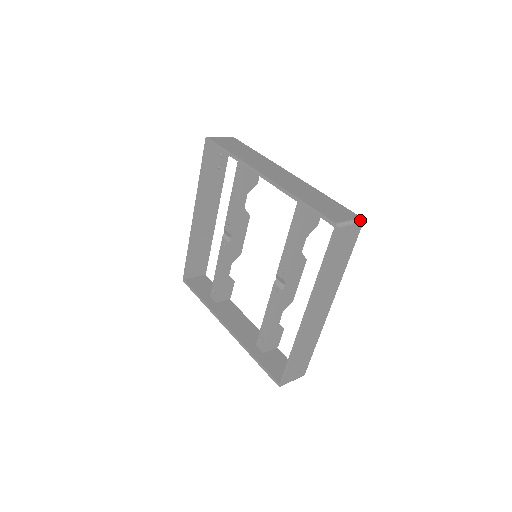
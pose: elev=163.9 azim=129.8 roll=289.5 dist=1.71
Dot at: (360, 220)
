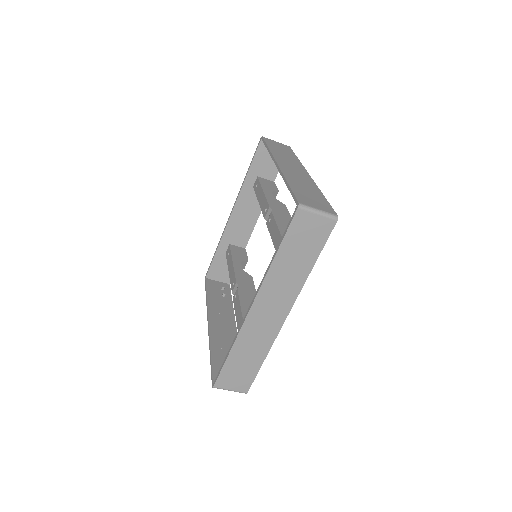
Dot at: occluded
